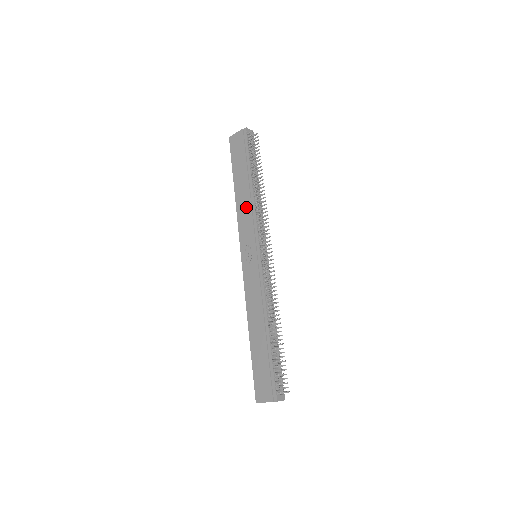
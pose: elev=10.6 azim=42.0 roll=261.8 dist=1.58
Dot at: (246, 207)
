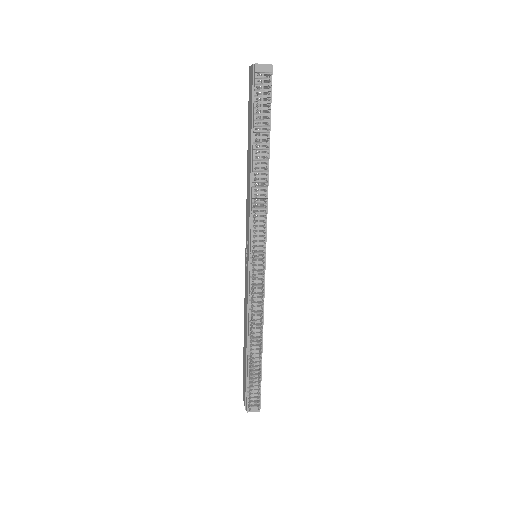
Dot at: (248, 192)
